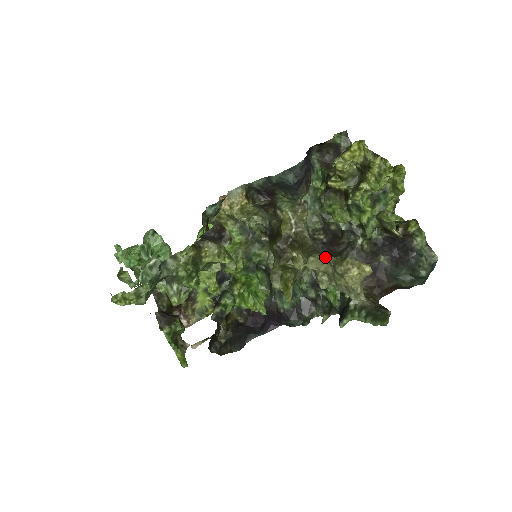
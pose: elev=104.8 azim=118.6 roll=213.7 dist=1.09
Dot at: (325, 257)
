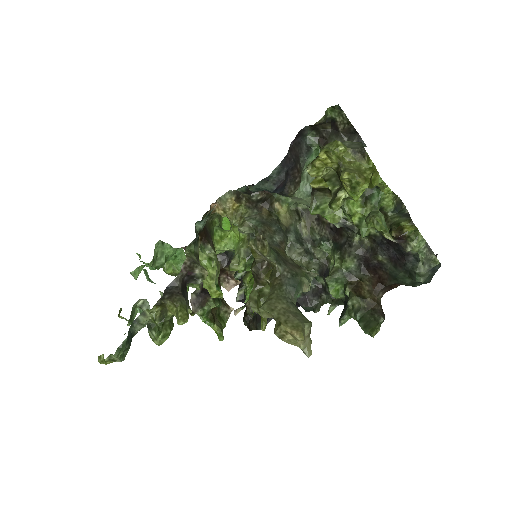
Dot at: (270, 313)
